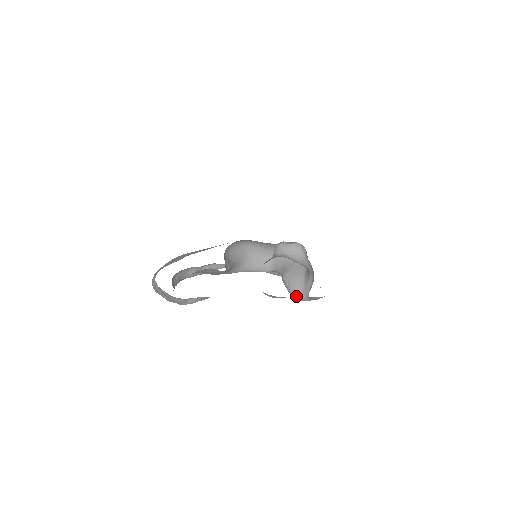
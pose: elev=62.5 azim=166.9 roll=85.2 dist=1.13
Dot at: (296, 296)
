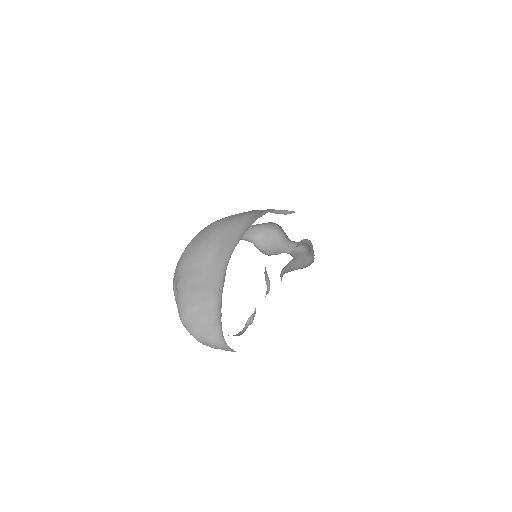
Dot at: occluded
